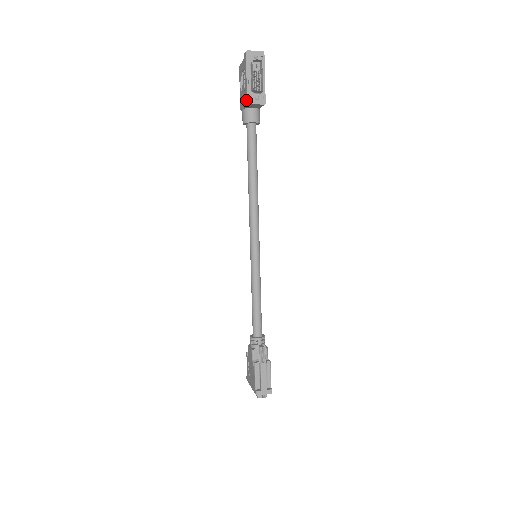
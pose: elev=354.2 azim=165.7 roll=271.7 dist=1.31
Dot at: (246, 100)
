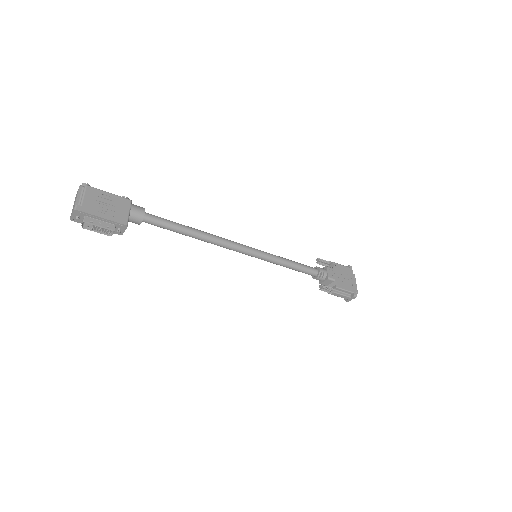
Dot at: occluded
